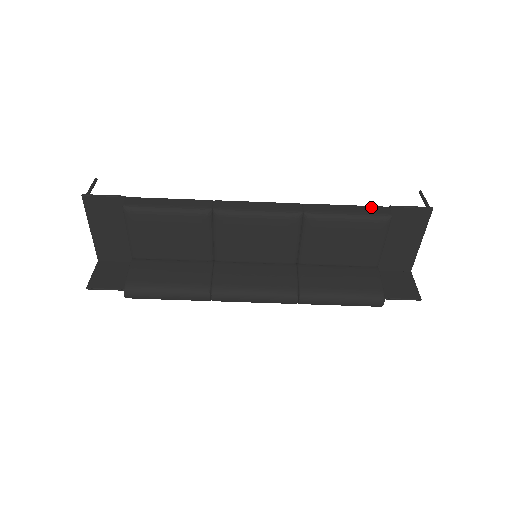
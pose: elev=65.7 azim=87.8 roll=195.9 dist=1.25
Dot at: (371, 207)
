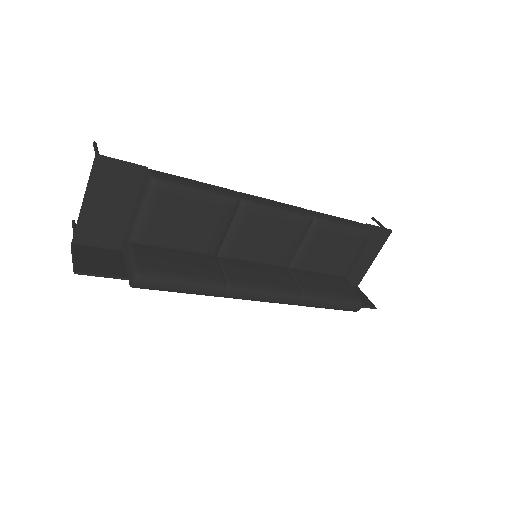
Dot at: (356, 222)
